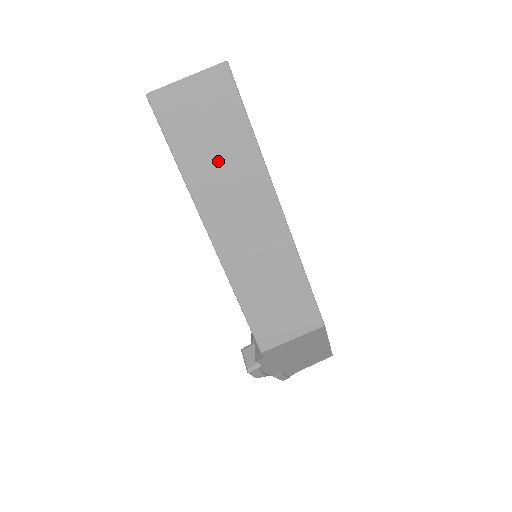
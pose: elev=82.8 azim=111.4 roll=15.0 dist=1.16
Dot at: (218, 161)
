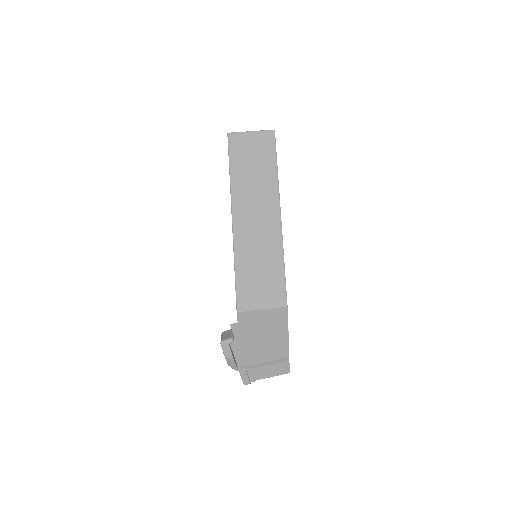
Dot at: (253, 176)
